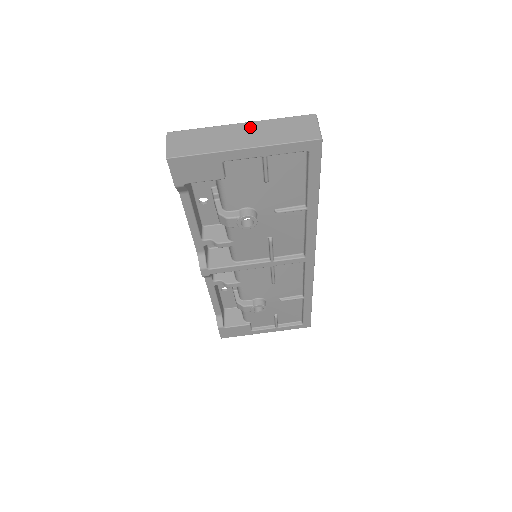
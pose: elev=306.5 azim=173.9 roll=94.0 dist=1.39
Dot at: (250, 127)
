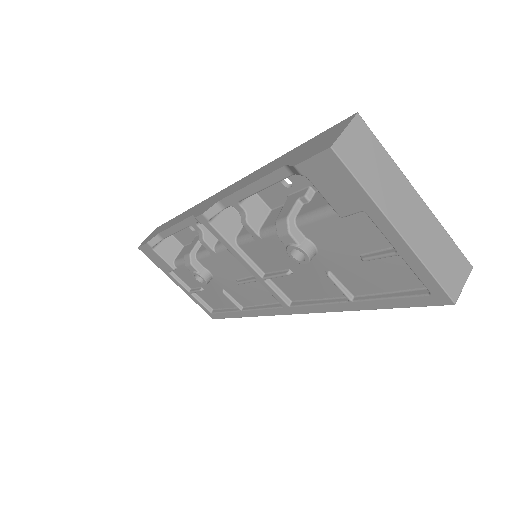
Dot at: (422, 211)
